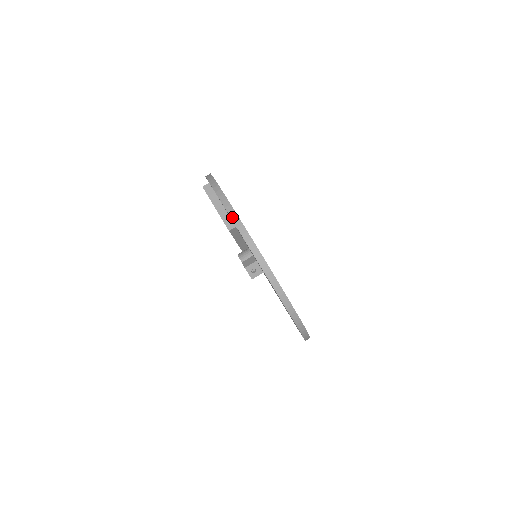
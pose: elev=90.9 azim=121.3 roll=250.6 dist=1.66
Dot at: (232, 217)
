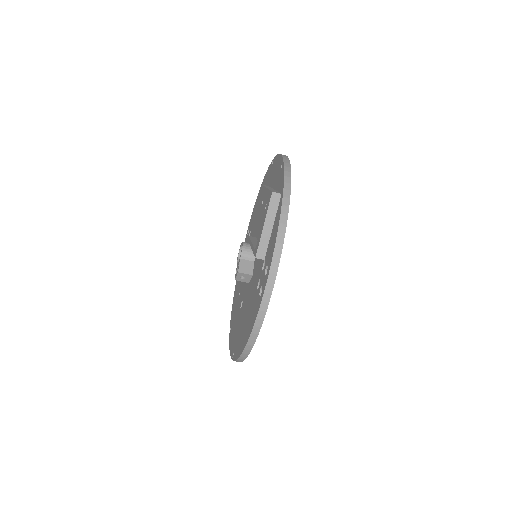
Dot at: (269, 279)
